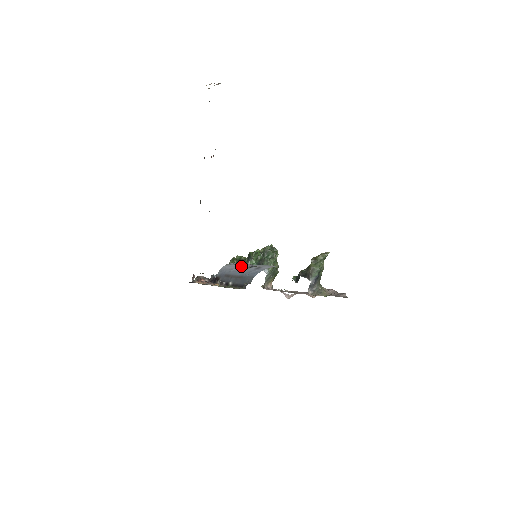
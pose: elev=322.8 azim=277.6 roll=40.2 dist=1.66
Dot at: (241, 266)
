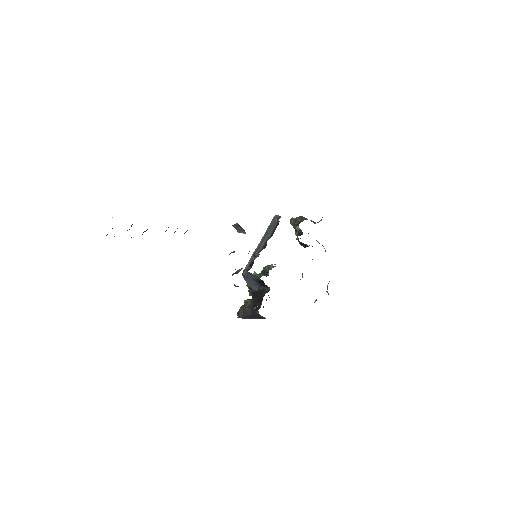
Dot at: occluded
